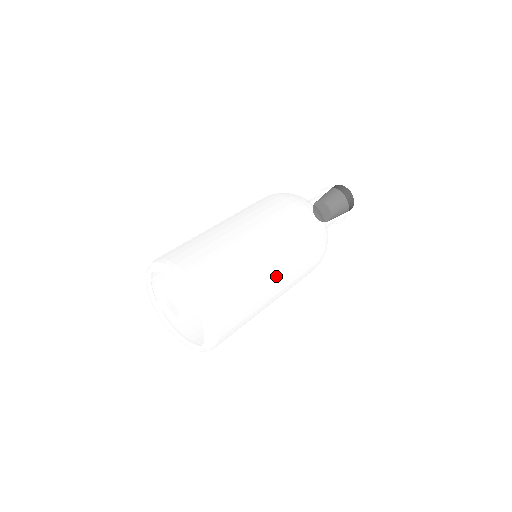
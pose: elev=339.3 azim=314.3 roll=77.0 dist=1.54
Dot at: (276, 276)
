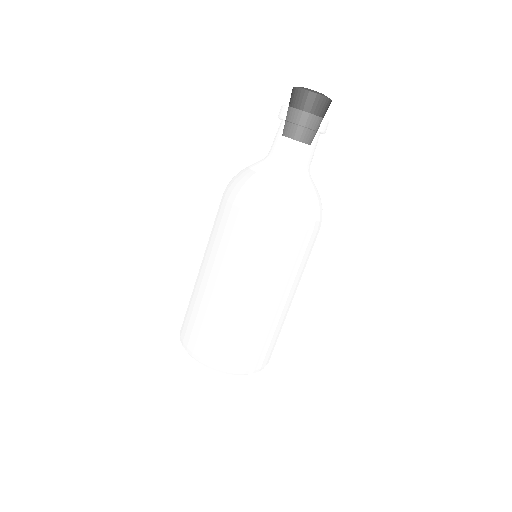
Dot at: (293, 296)
